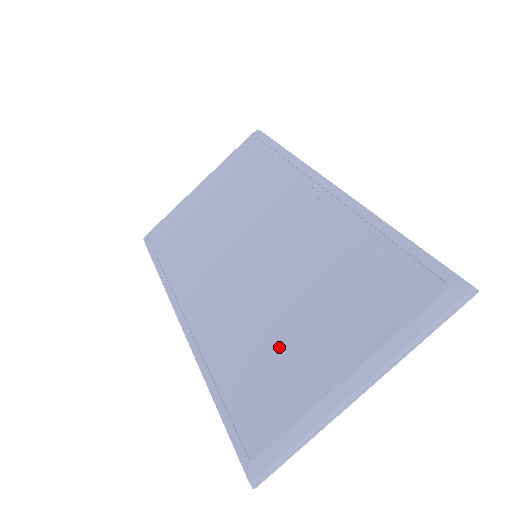
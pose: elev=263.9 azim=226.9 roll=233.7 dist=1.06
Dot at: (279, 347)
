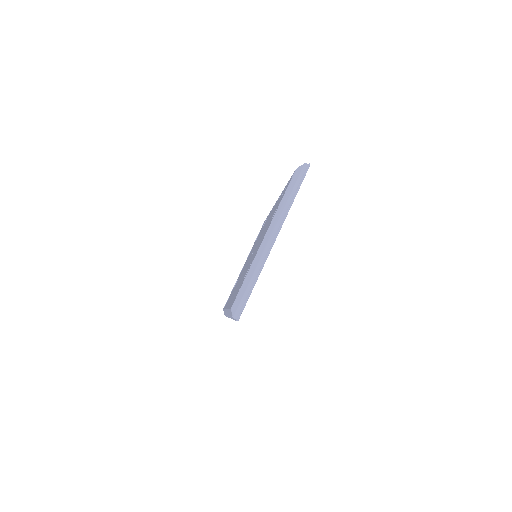
Dot at: occluded
